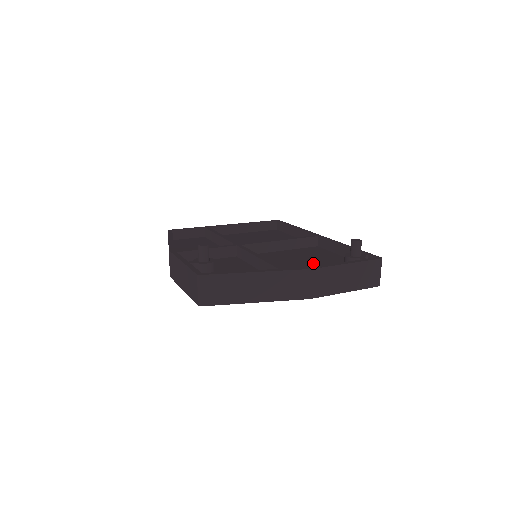
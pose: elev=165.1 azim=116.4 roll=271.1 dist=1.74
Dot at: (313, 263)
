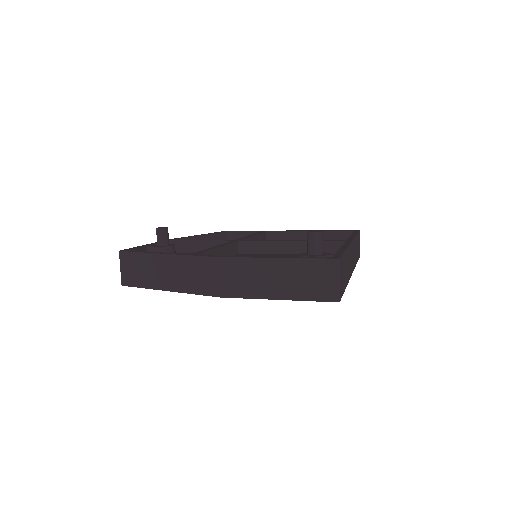
Dot at: occluded
